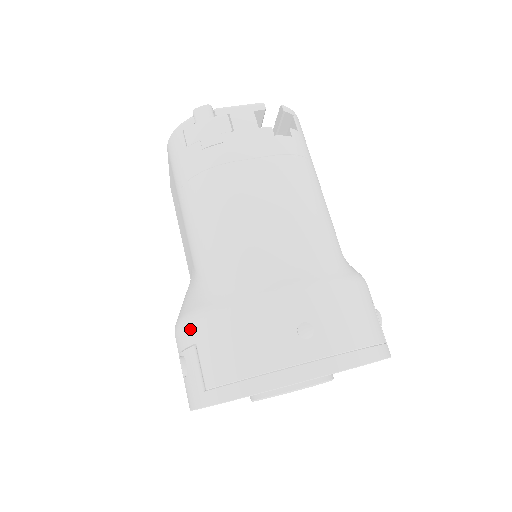
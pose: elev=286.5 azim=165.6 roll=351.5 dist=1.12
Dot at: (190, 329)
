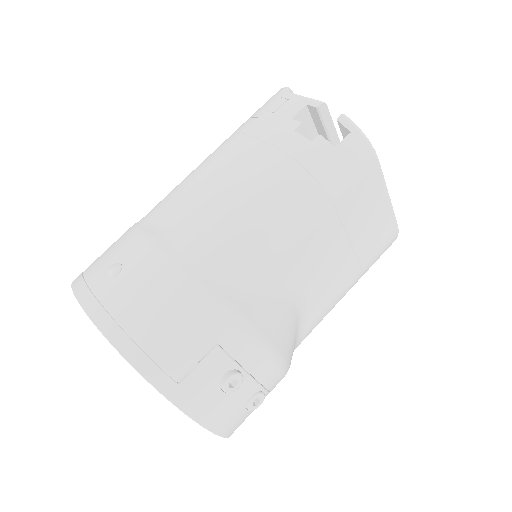
Dot at: occluded
